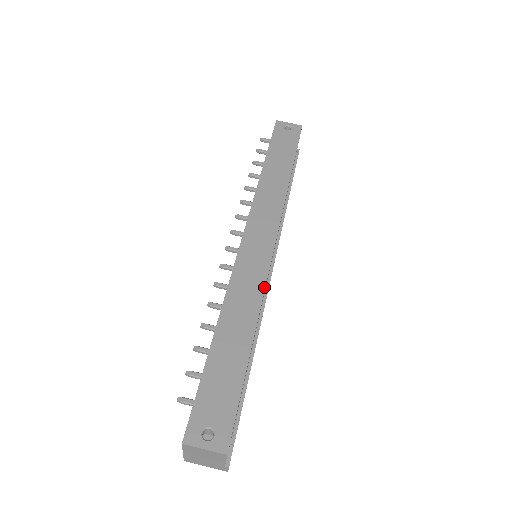
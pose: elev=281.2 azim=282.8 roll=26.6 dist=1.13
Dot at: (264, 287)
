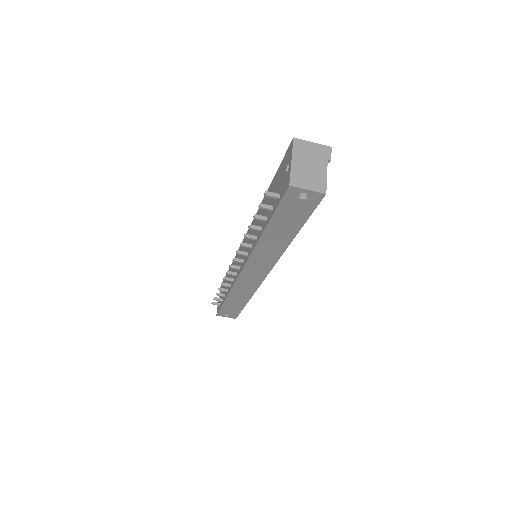
Dot at: (256, 290)
